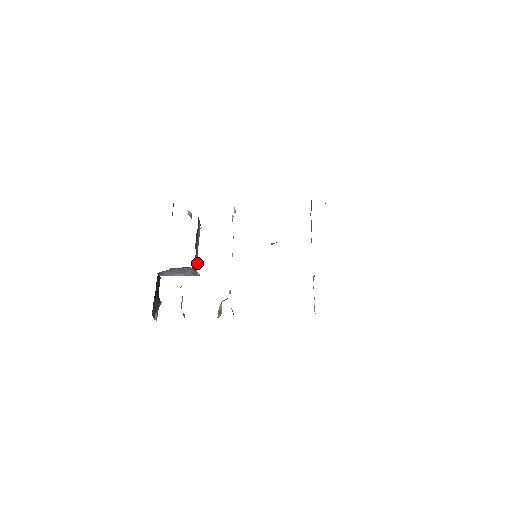
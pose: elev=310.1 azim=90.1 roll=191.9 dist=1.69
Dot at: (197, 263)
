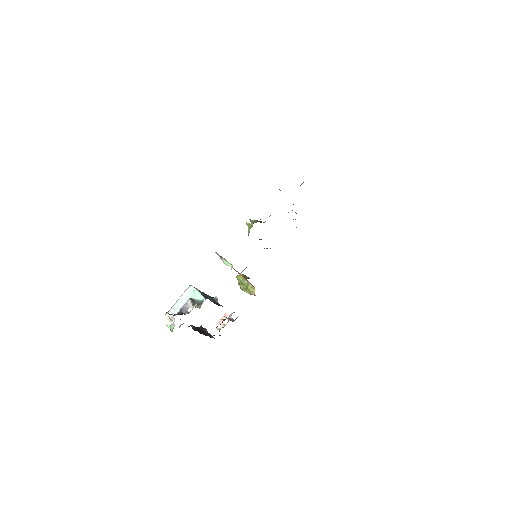
Dot at: (209, 296)
